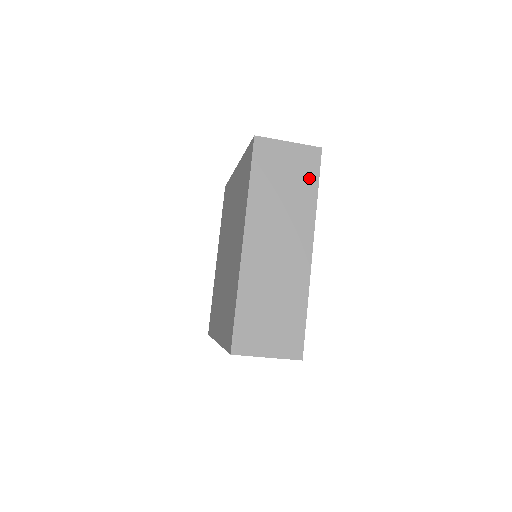
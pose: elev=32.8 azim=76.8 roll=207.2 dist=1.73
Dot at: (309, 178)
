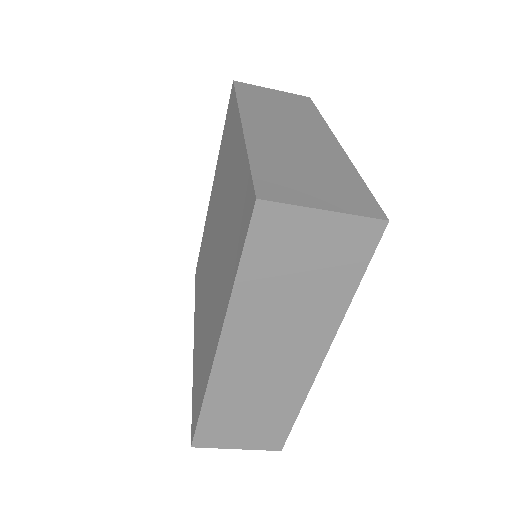
Dot at: (305, 107)
